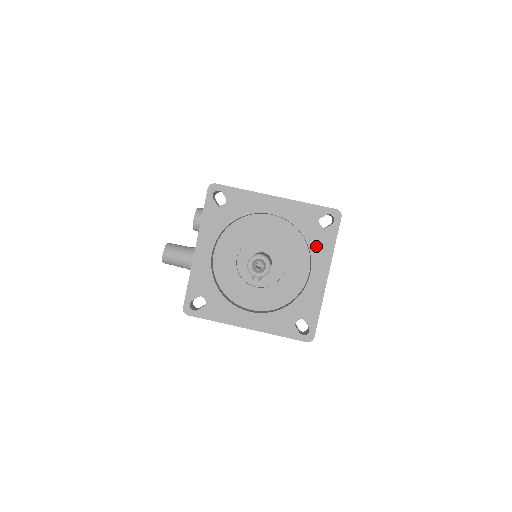
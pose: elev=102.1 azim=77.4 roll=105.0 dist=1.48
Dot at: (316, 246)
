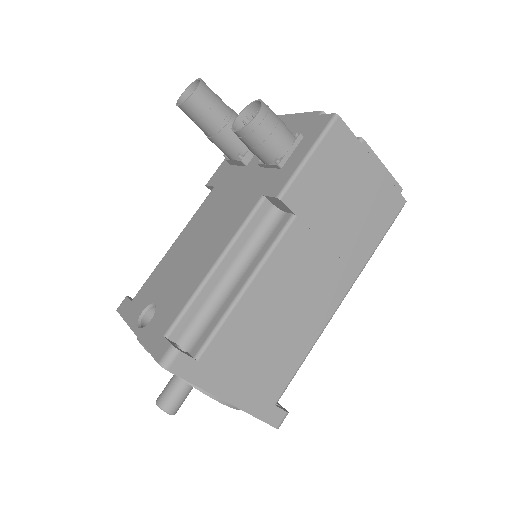
Dot at: occluded
